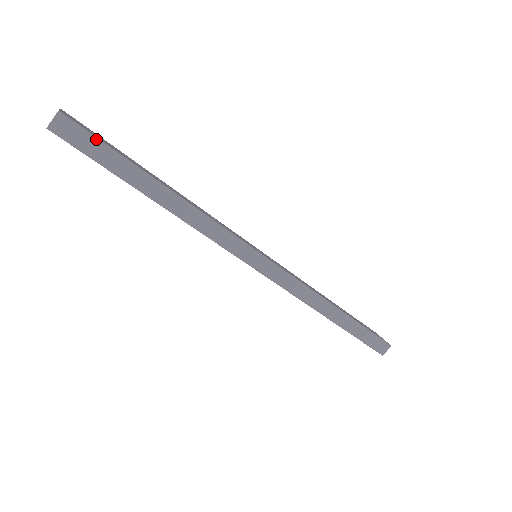
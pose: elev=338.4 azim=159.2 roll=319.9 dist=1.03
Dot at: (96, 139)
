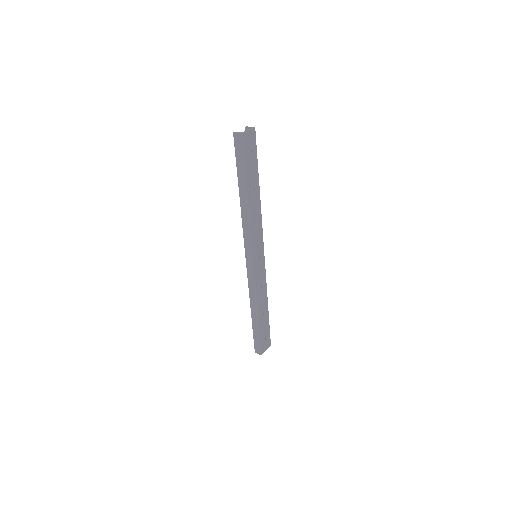
Dot at: (243, 155)
